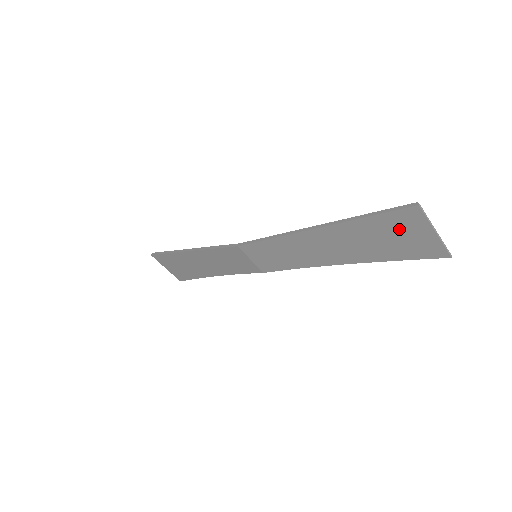
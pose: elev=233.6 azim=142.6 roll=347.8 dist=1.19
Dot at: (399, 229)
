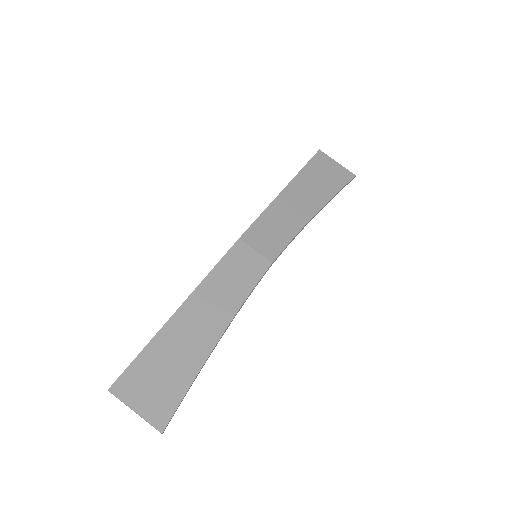
Dot at: (323, 167)
